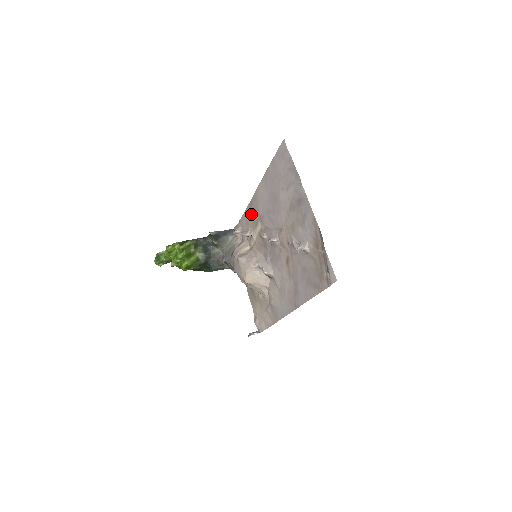
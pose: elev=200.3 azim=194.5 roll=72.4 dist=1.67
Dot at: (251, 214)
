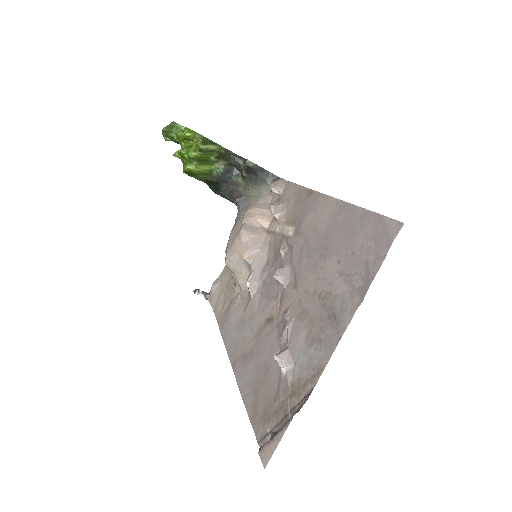
Dot at: (299, 202)
